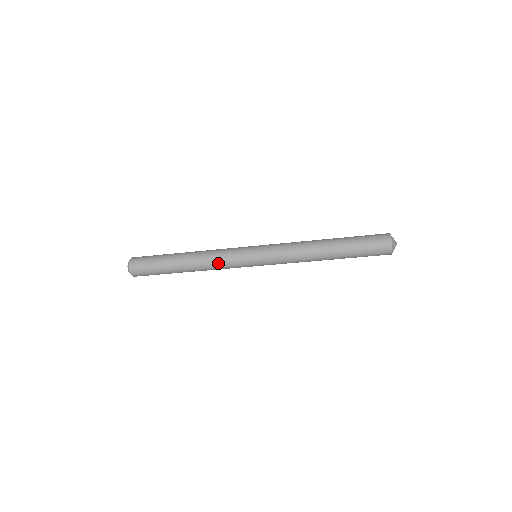
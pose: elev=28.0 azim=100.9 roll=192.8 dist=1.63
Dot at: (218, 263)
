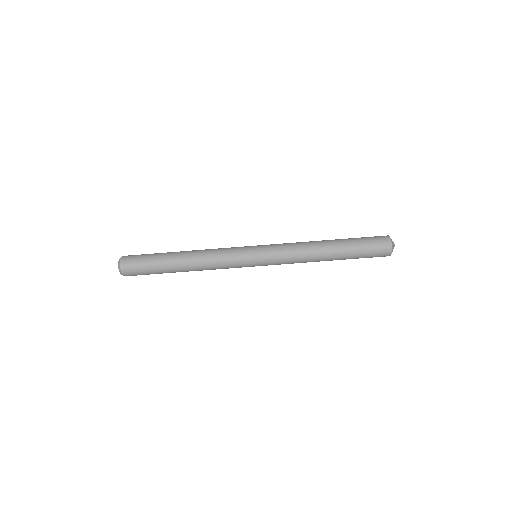
Dot at: (218, 263)
